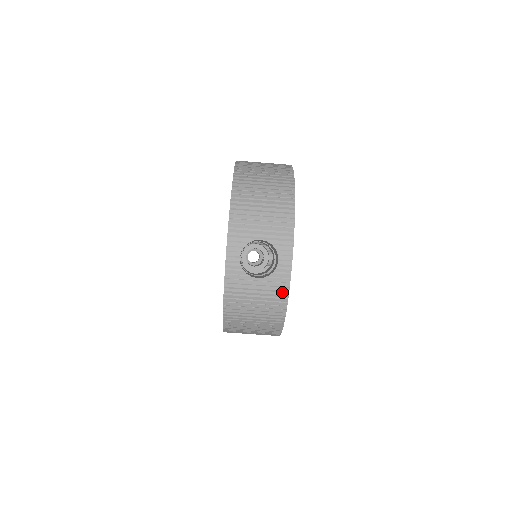
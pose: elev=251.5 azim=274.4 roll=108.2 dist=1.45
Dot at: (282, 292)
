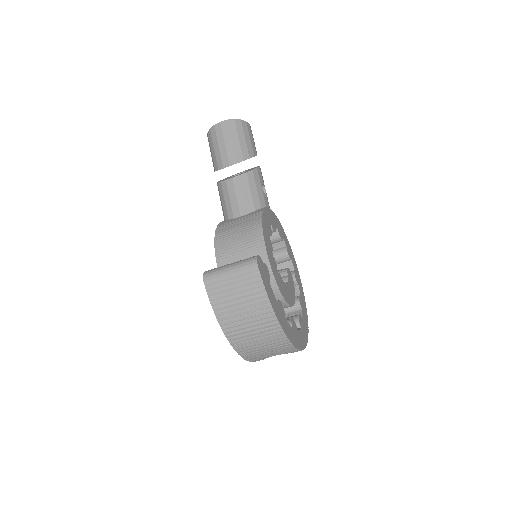
Dot at: occluded
